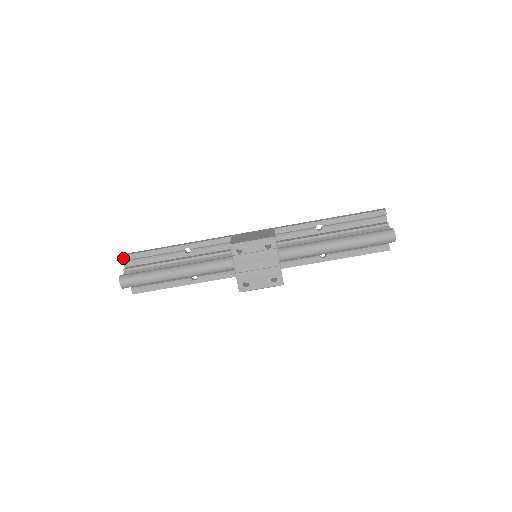
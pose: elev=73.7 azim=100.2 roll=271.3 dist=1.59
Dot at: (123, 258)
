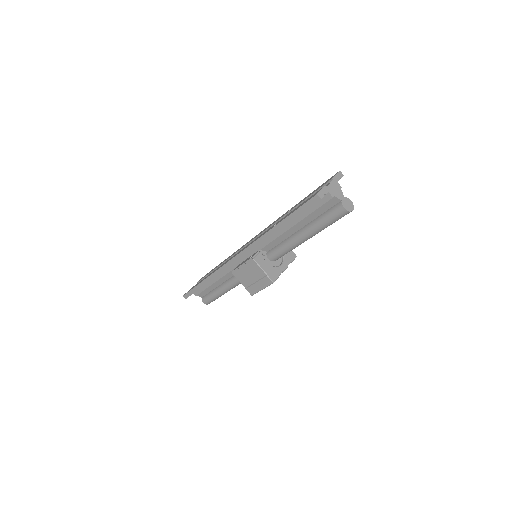
Dot at: (187, 297)
